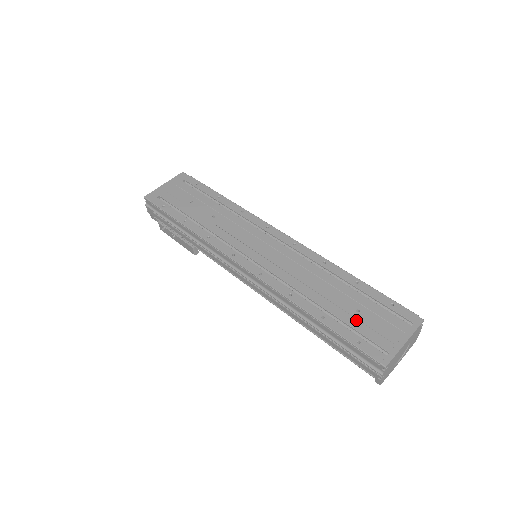
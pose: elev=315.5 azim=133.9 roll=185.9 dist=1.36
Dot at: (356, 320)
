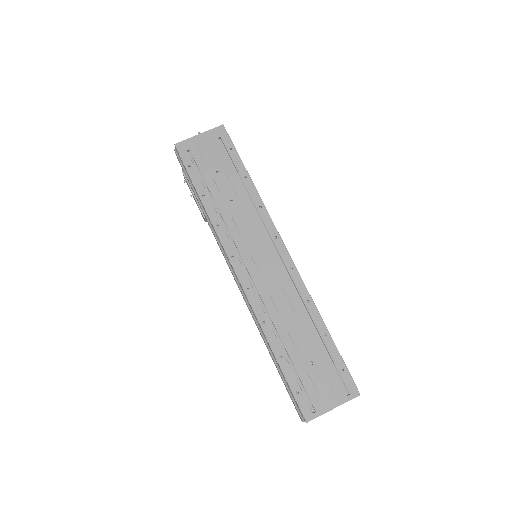
Dot at: (306, 371)
